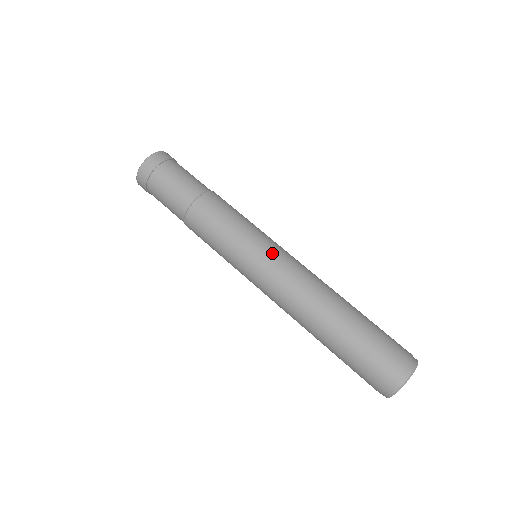
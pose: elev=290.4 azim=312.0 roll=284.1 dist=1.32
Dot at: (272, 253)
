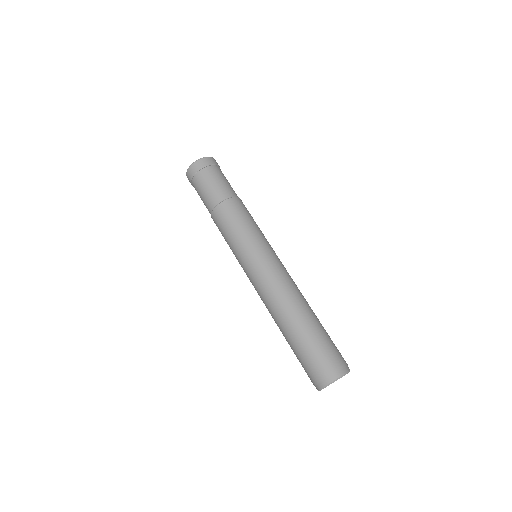
Dot at: (264, 258)
